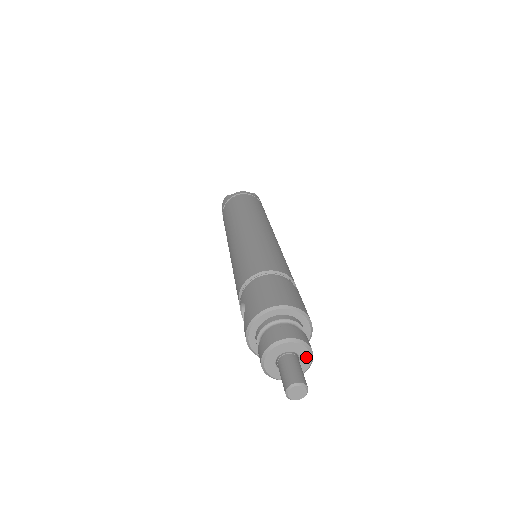
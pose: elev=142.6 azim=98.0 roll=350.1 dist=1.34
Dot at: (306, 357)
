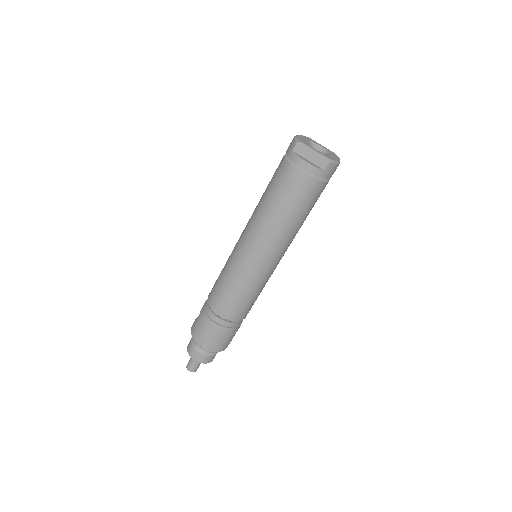
Dot at: occluded
